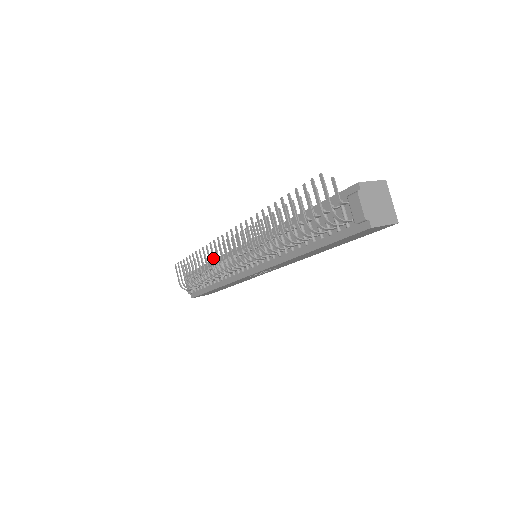
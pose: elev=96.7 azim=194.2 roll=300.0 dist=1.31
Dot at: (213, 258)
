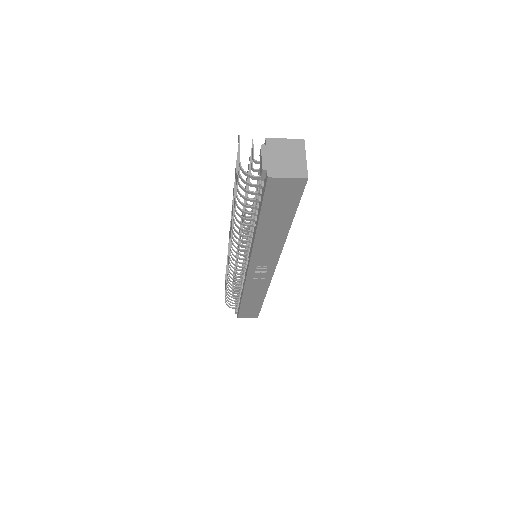
Dot at: occluded
